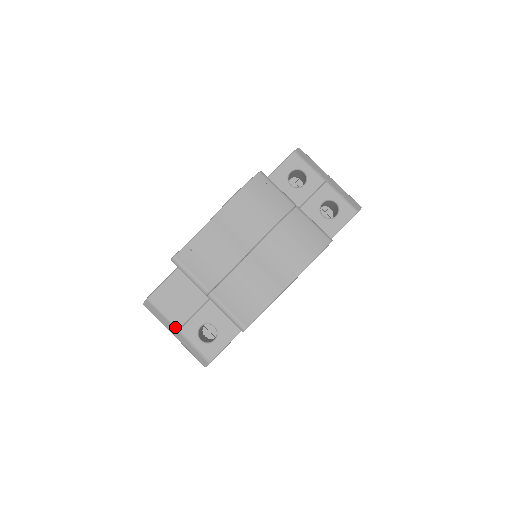
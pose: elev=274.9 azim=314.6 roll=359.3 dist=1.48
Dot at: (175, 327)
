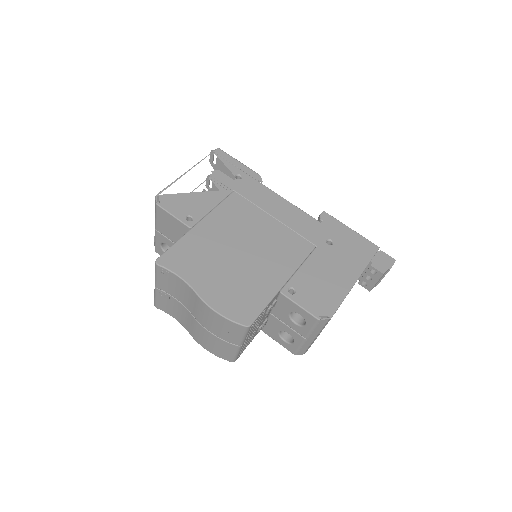
Dot at: (156, 227)
